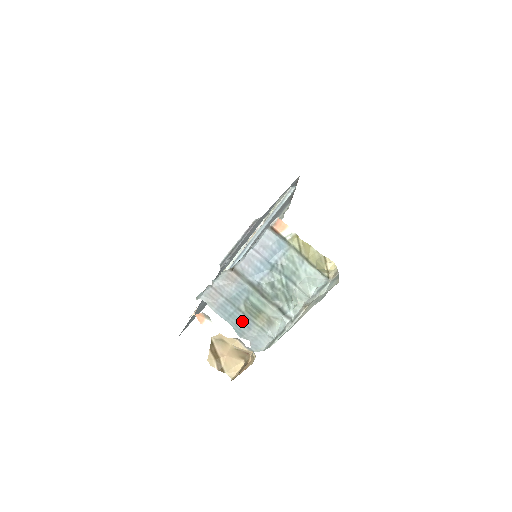
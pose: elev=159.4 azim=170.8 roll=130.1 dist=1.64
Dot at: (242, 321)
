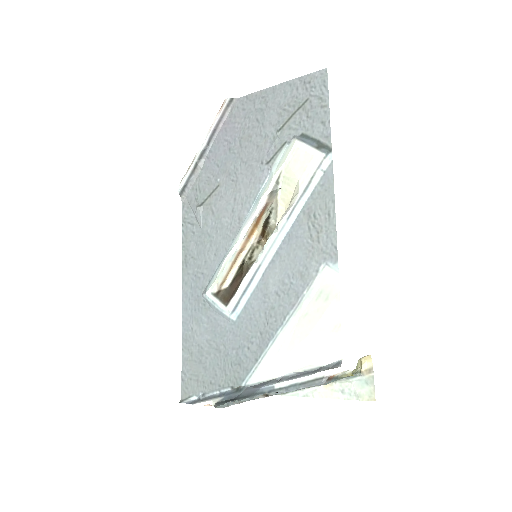
Dot at: occluded
